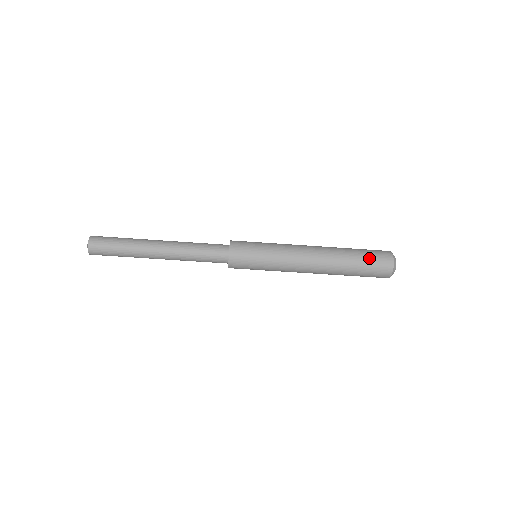
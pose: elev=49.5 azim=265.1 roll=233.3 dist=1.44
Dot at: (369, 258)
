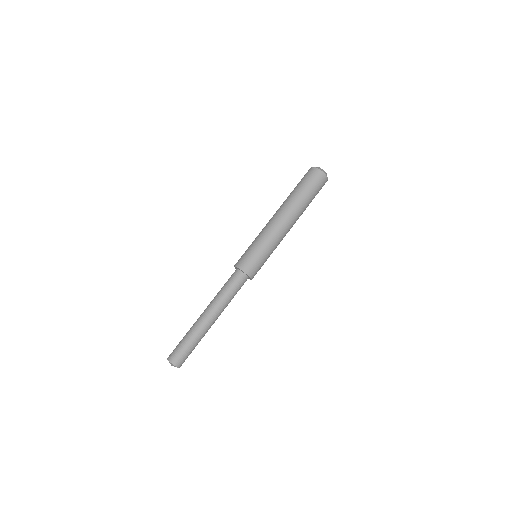
Dot at: (307, 183)
